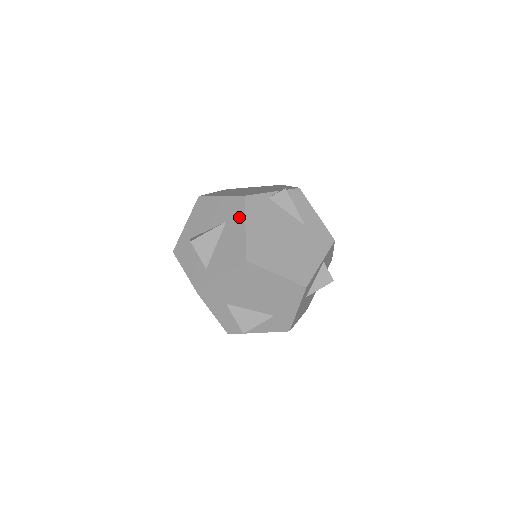
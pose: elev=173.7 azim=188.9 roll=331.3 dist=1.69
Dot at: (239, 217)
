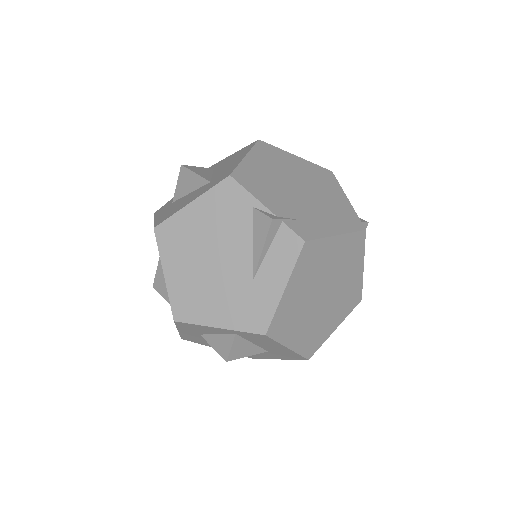
Dot at: (206, 188)
